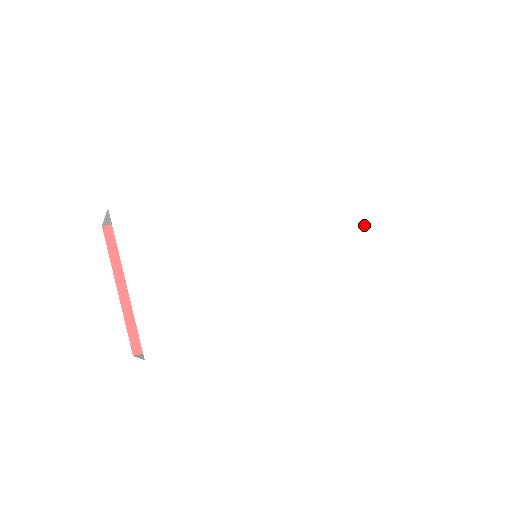
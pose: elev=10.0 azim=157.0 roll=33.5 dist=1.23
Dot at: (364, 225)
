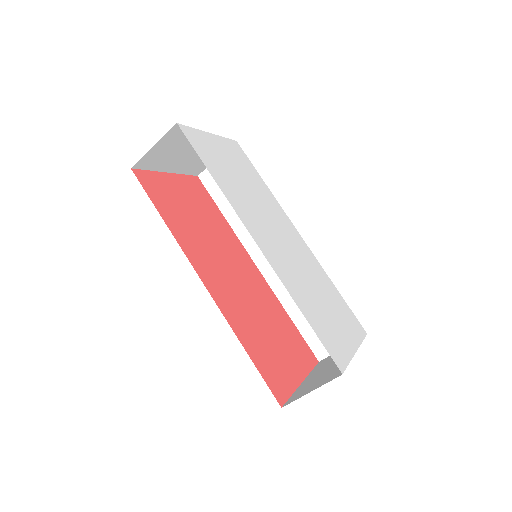
Dot at: (346, 333)
